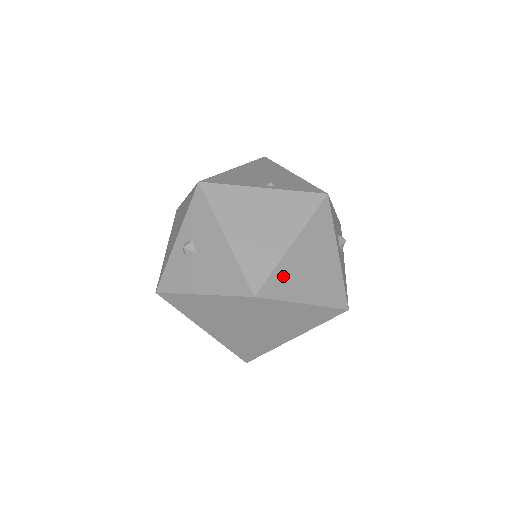
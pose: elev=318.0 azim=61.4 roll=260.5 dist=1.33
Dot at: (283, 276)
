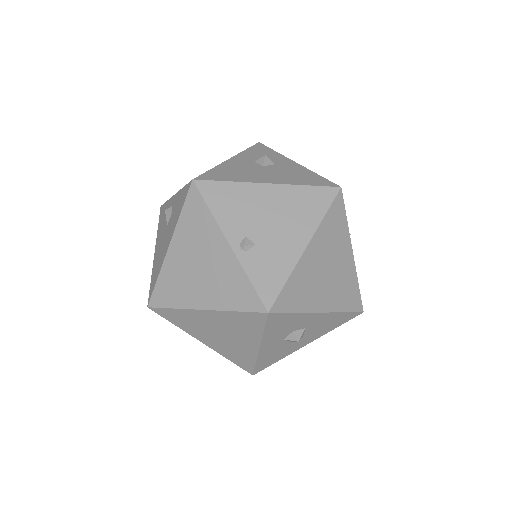
Dot at: (183, 317)
